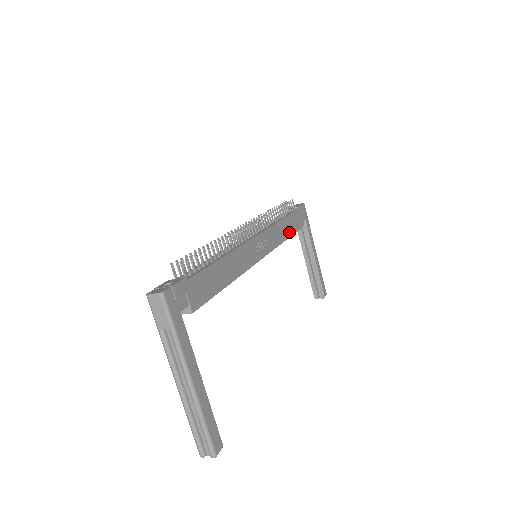
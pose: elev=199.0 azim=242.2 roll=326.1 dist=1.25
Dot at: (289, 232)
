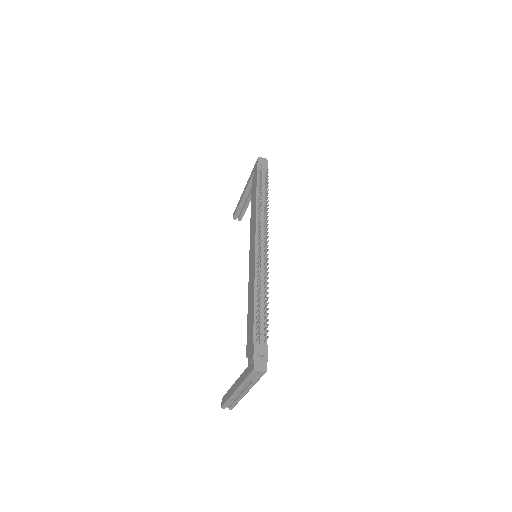
Dot at: occluded
